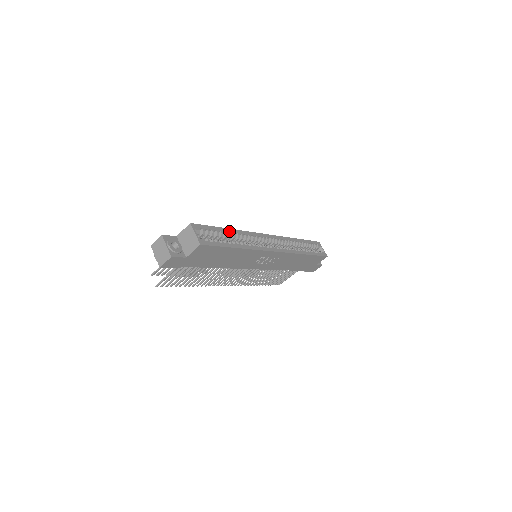
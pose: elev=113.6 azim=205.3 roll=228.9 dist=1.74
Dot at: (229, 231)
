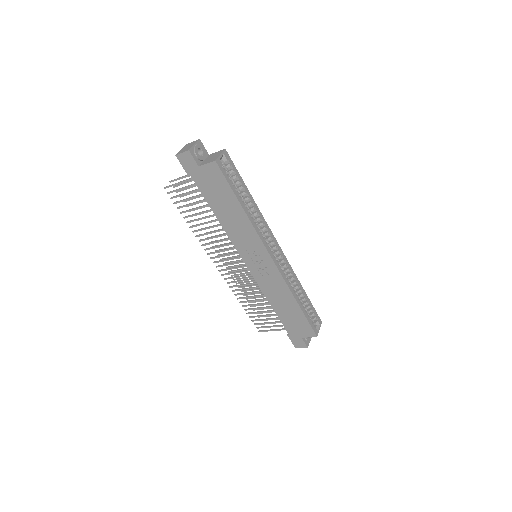
Dot at: (249, 195)
